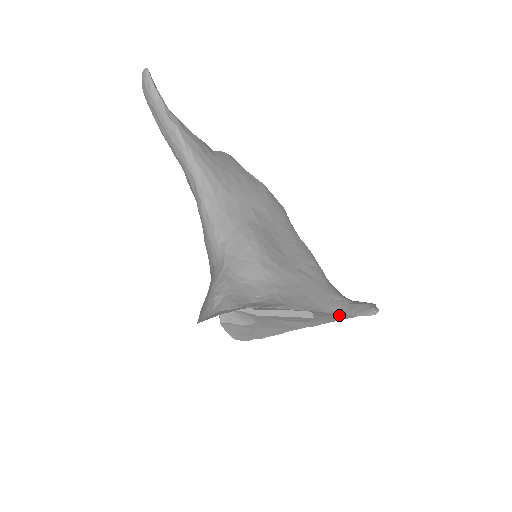
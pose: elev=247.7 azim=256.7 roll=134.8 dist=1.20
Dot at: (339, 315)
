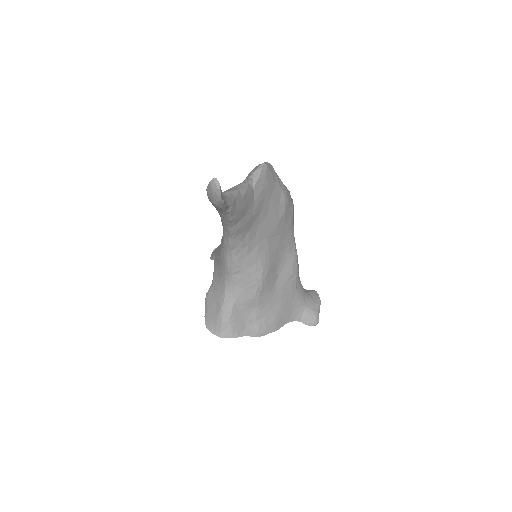
Dot at: occluded
